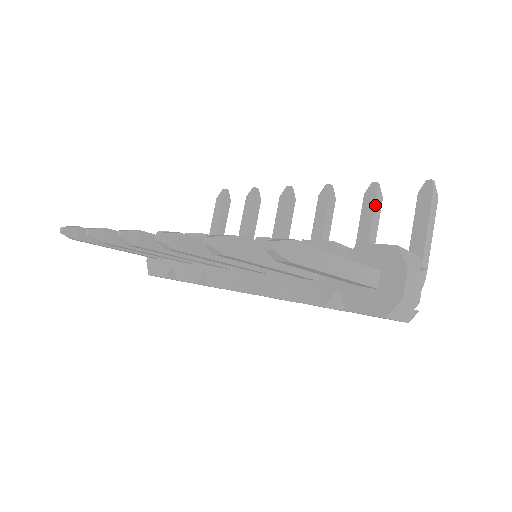
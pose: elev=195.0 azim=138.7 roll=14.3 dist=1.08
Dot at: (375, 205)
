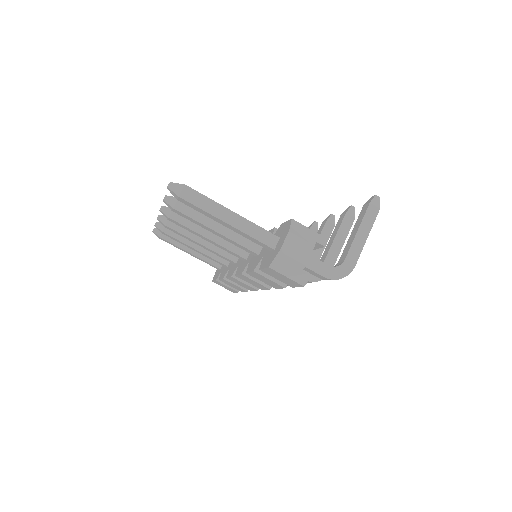
Dot at: (343, 221)
